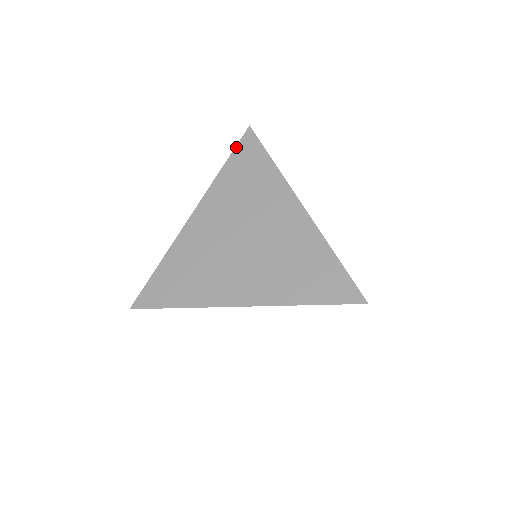
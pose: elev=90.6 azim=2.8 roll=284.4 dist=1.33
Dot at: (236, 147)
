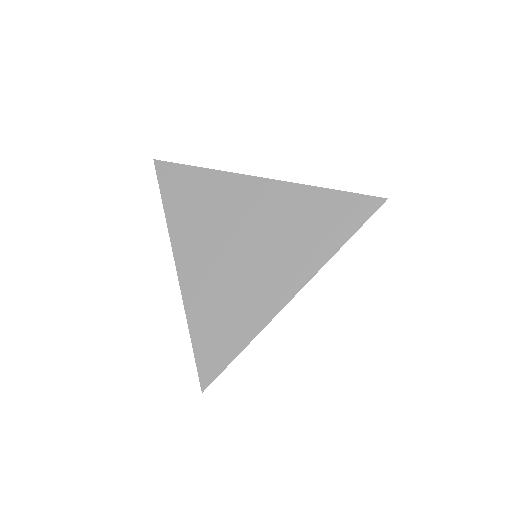
Dot at: (353, 194)
